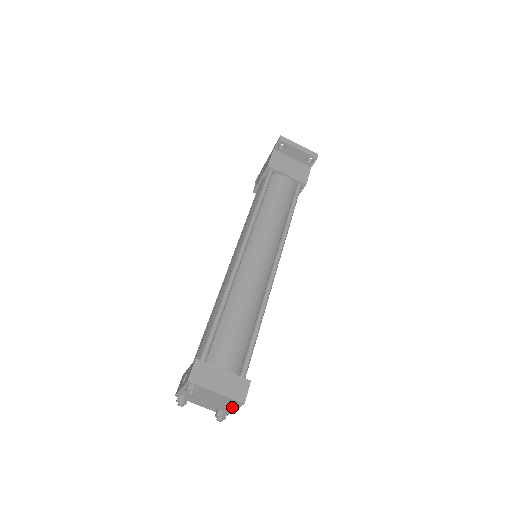
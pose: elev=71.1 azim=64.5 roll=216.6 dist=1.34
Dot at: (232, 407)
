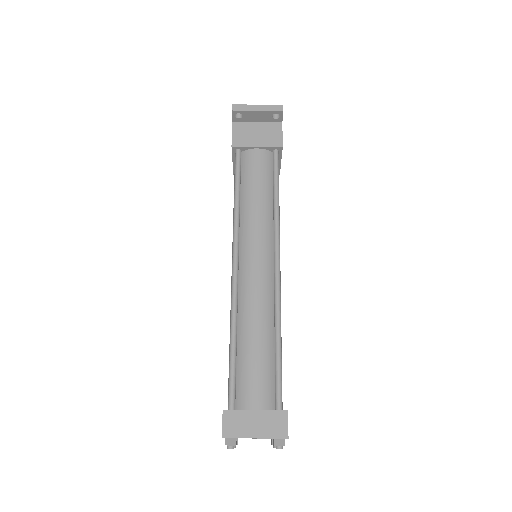
Dot at: (277, 446)
